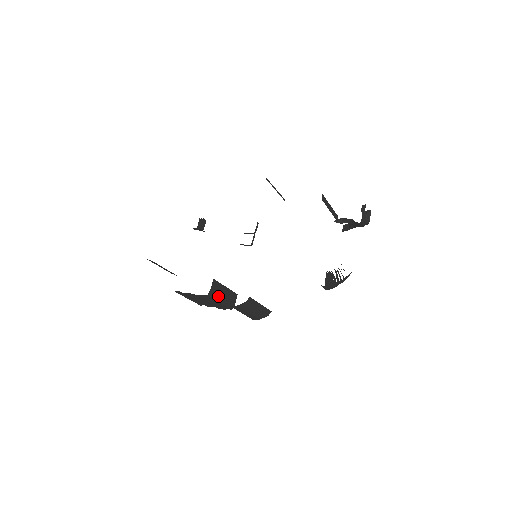
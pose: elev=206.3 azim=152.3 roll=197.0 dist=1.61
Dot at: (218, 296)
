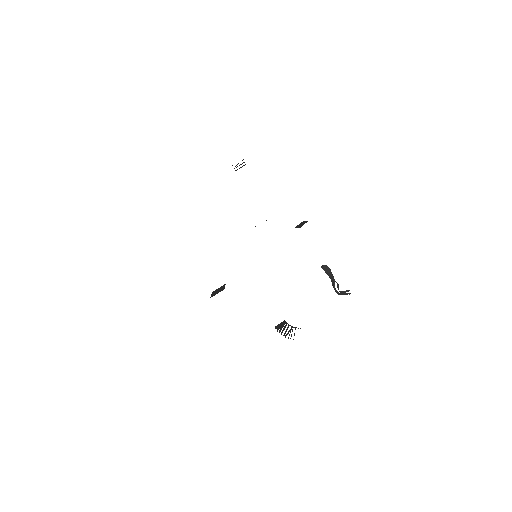
Dot at: occluded
